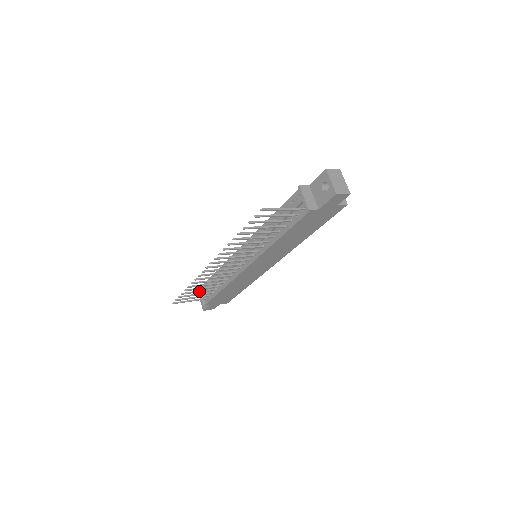
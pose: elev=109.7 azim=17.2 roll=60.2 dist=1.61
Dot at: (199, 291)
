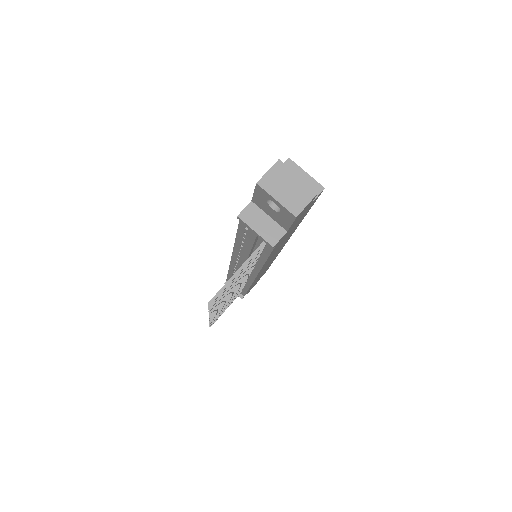
Dot at: (226, 307)
